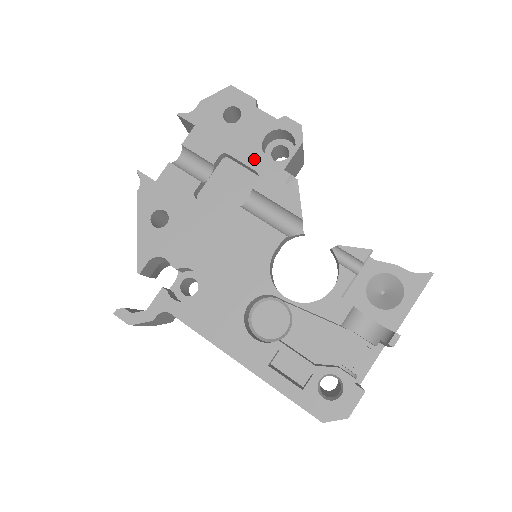
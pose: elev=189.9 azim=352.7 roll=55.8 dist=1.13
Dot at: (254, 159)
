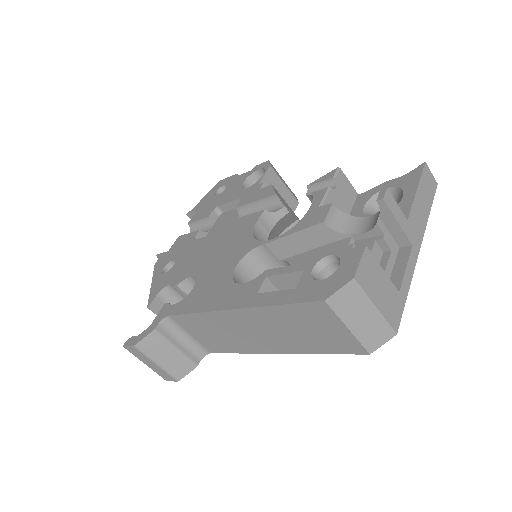
Dot at: (237, 195)
